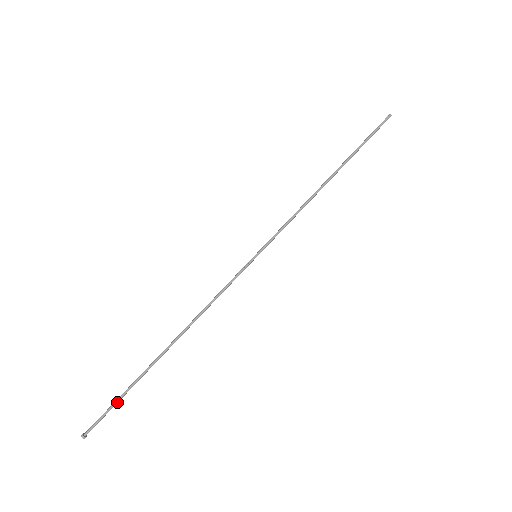
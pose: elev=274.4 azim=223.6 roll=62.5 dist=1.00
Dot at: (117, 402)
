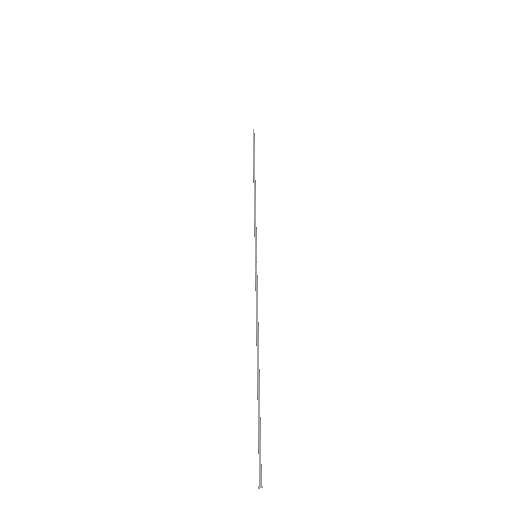
Dot at: (260, 434)
